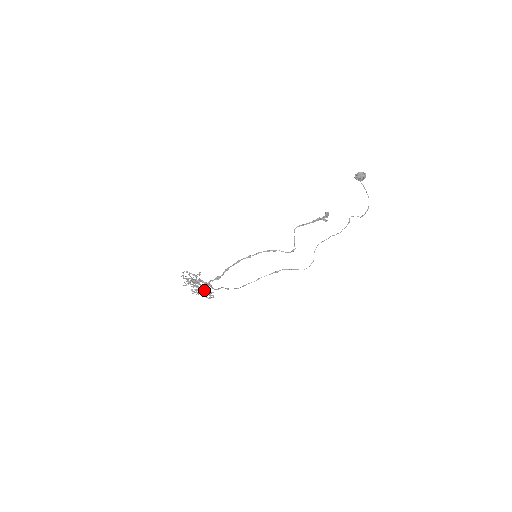
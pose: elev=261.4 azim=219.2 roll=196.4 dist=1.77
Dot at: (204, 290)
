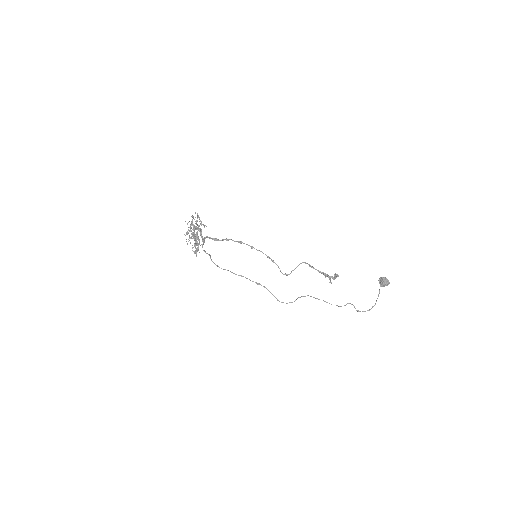
Dot at: occluded
